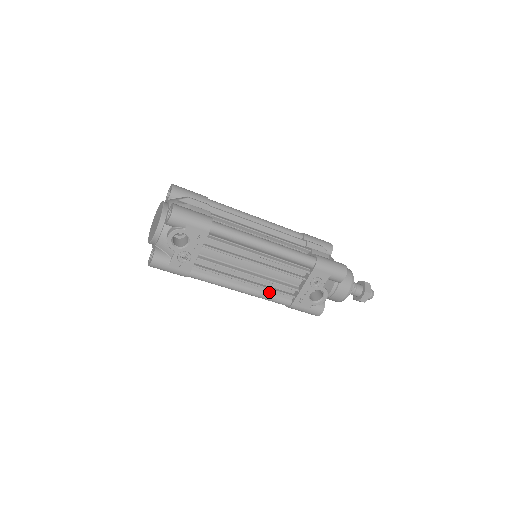
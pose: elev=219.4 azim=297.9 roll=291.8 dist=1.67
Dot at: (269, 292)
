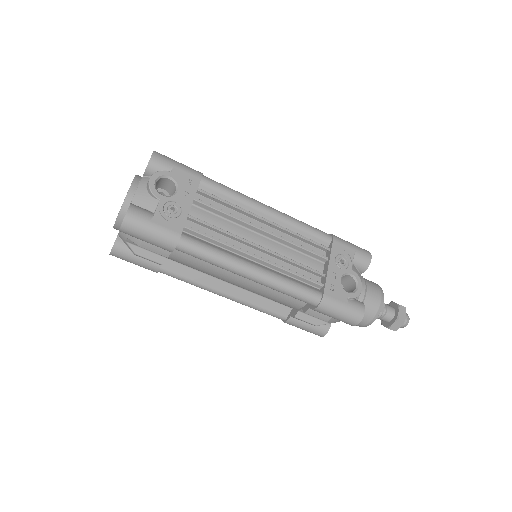
Dot at: (289, 278)
